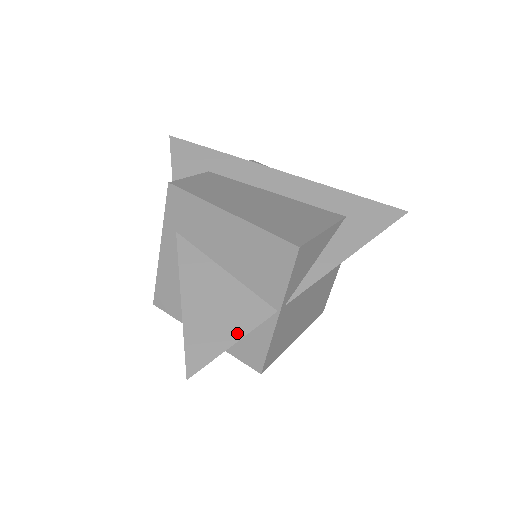
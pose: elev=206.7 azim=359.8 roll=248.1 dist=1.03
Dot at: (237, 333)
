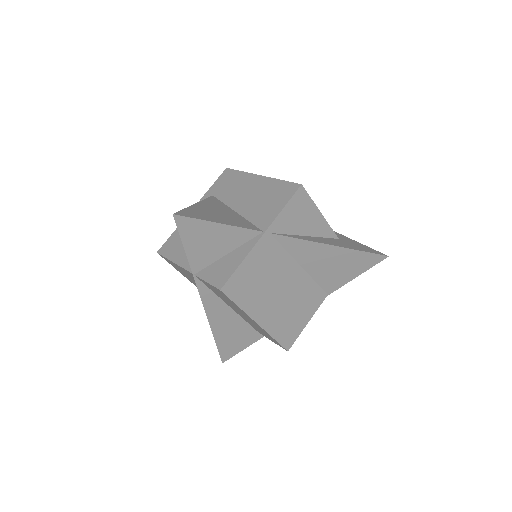
Dot at: (226, 223)
